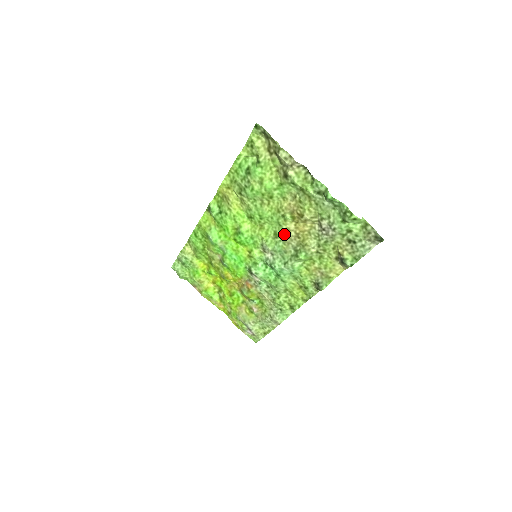
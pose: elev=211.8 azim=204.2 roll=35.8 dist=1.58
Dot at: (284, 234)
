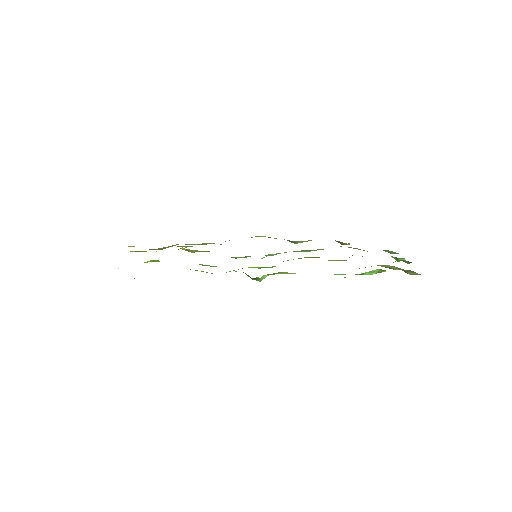
Dot at: occluded
